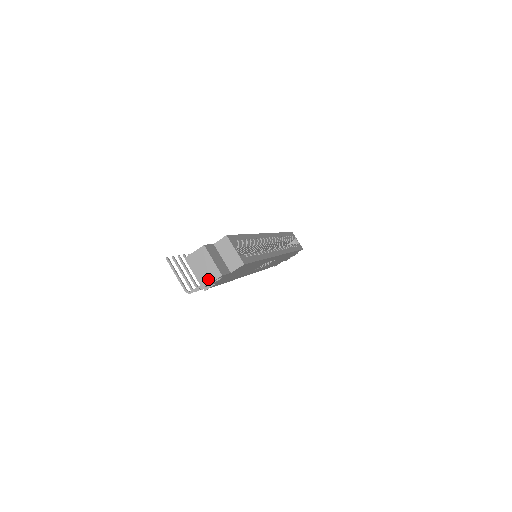
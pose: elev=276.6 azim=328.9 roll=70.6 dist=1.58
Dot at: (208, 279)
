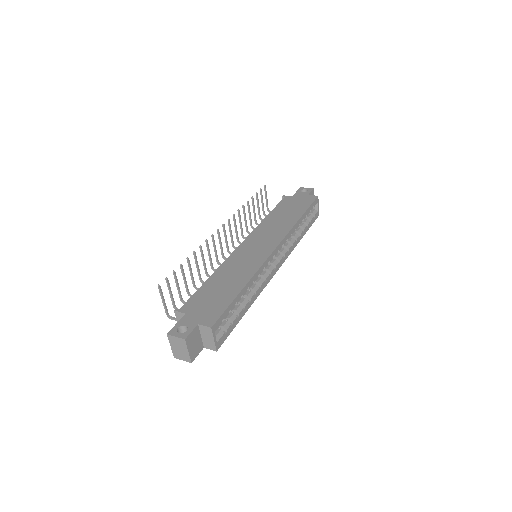
Dot at: (180, 357)
